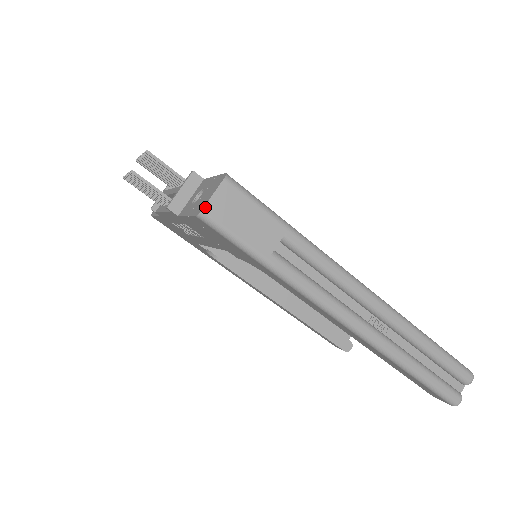
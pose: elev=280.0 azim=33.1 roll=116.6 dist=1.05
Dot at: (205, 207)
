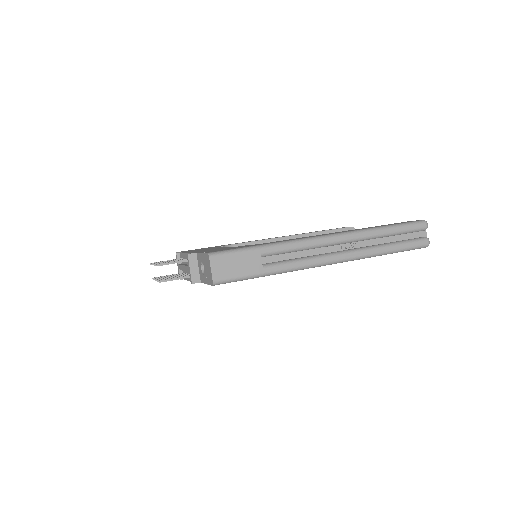
Dot at: (213, 279)
